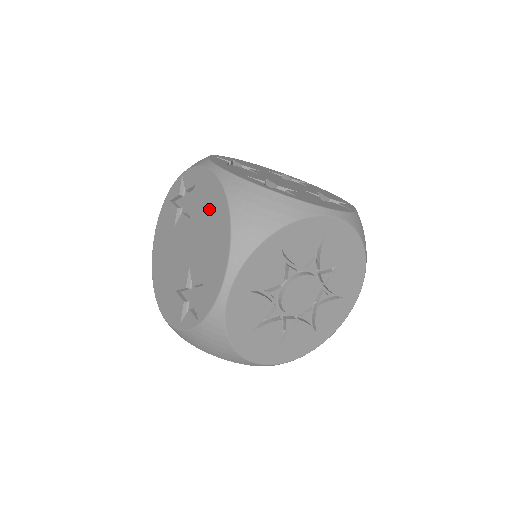
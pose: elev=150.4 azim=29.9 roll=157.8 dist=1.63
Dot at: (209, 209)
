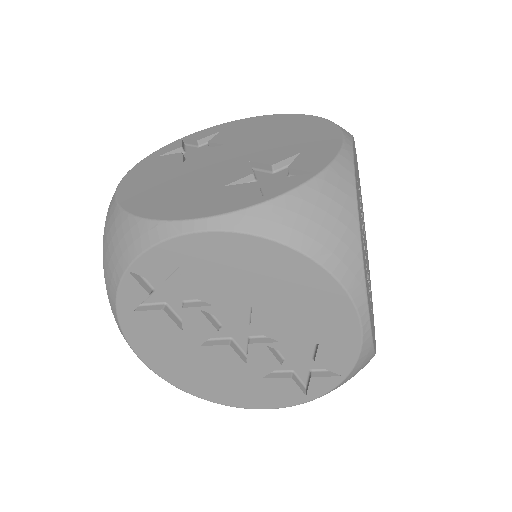
Dot at: (266, 127)
